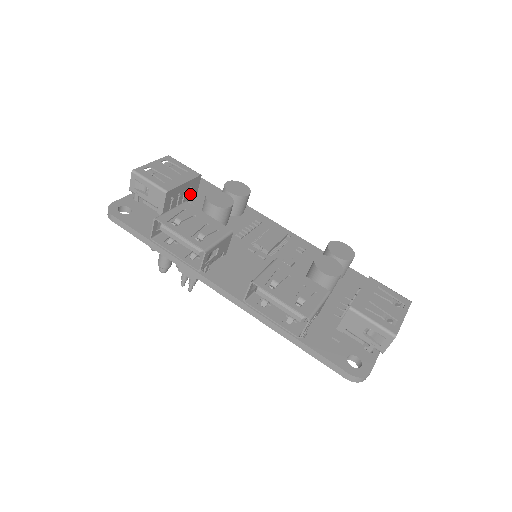
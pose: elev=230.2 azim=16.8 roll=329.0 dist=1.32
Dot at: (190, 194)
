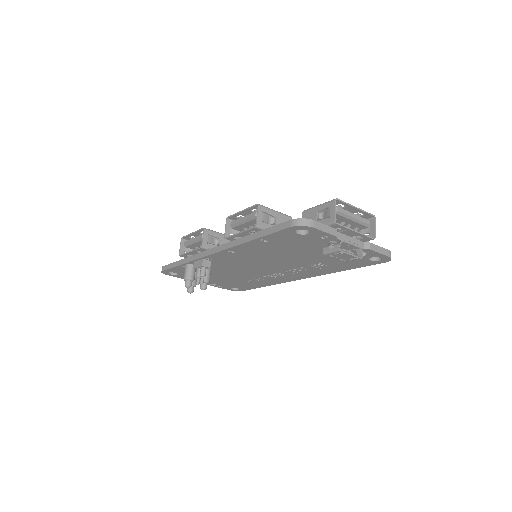
Dot at: occluded
